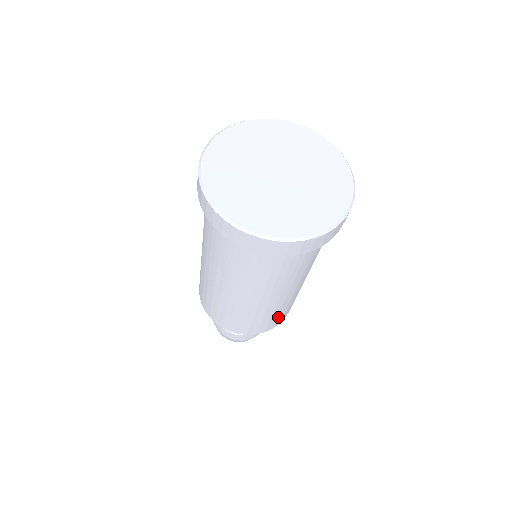
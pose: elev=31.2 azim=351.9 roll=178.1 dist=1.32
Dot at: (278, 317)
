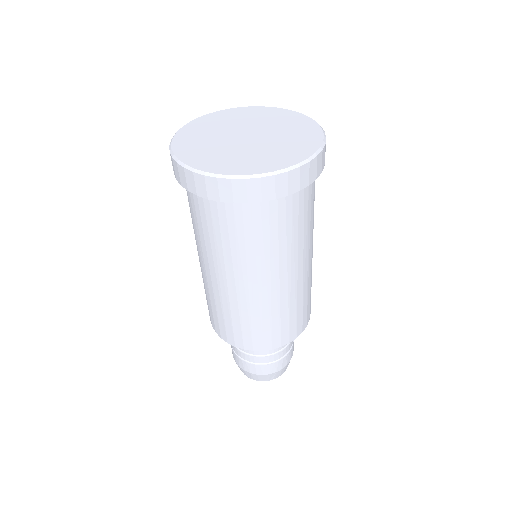
Dot at: (310, 298)
